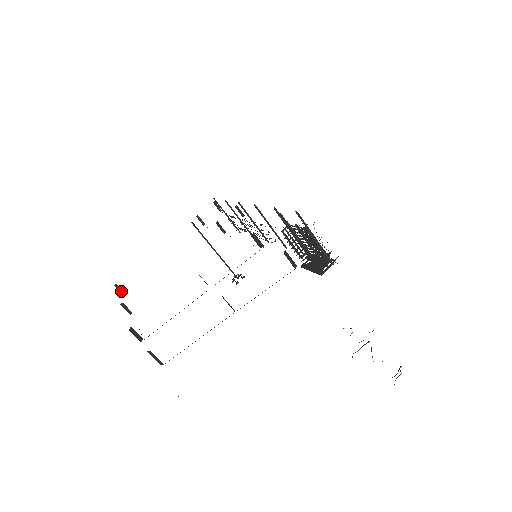
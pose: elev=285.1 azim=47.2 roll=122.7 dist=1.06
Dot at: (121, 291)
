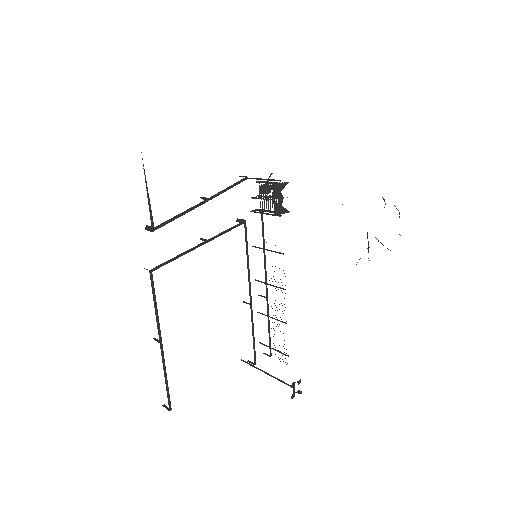
Dot at: (168, 409)
